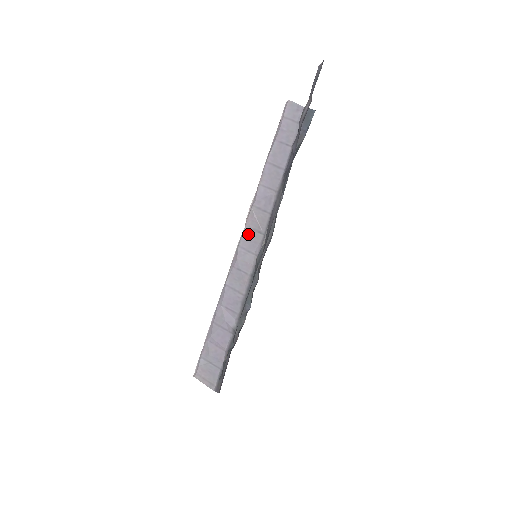
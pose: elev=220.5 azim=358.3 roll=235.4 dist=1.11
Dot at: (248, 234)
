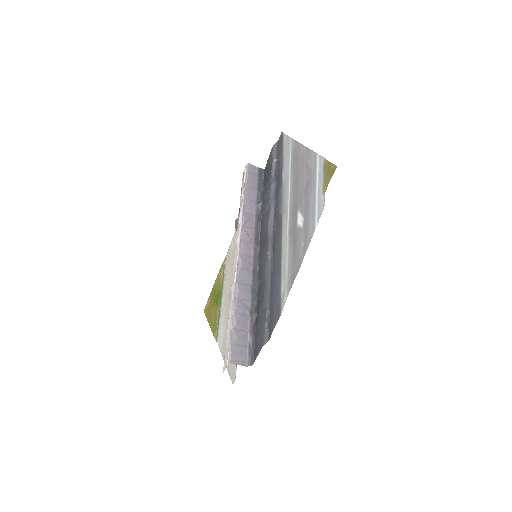
Dot at: (244, 244)
